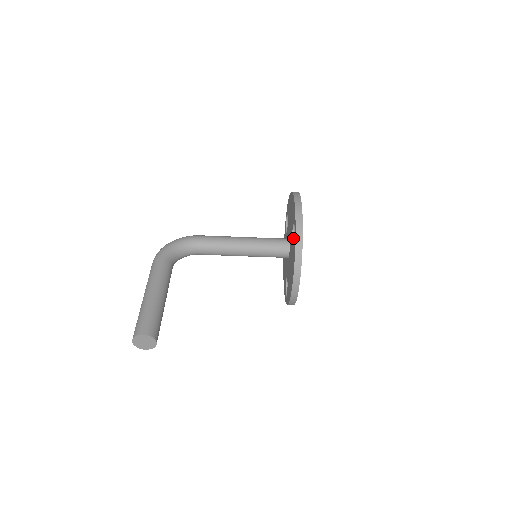
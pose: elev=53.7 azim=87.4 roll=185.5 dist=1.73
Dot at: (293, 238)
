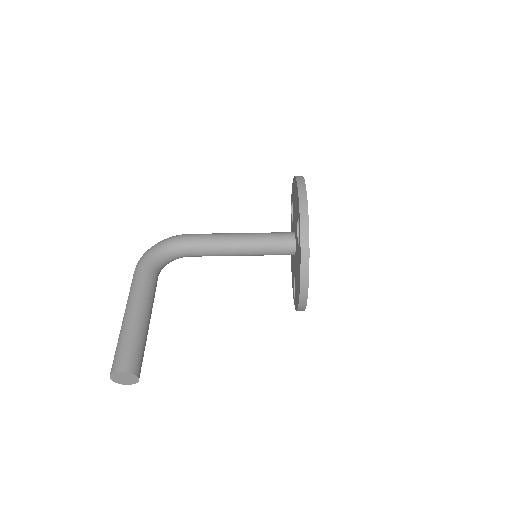
Dot at: (298, 235)
